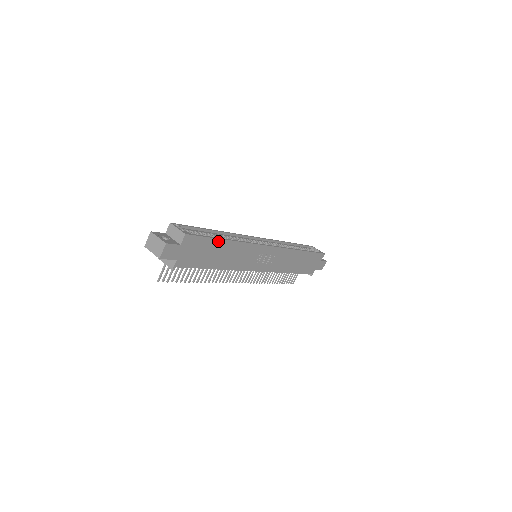
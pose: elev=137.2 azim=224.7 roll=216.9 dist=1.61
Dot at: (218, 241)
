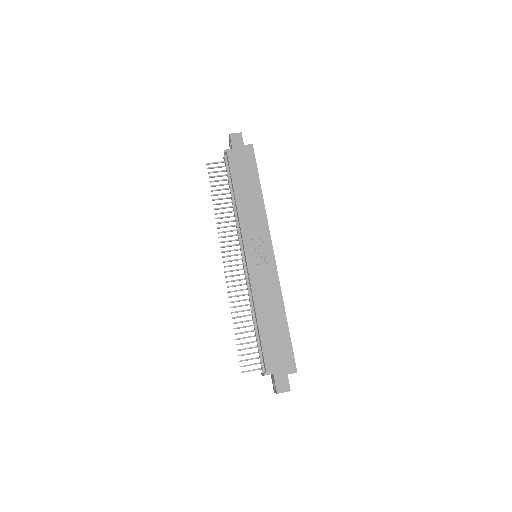
Dot at: (257, 179)
